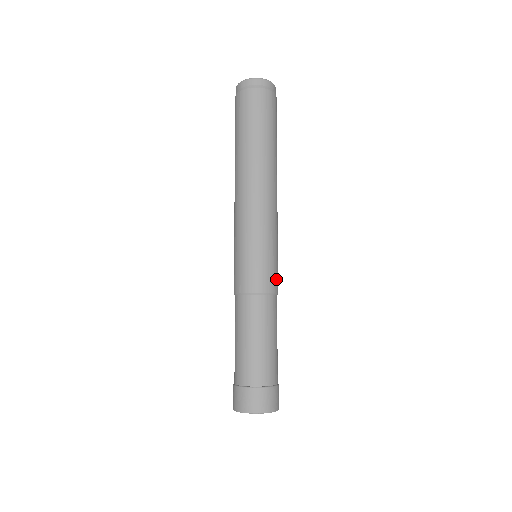
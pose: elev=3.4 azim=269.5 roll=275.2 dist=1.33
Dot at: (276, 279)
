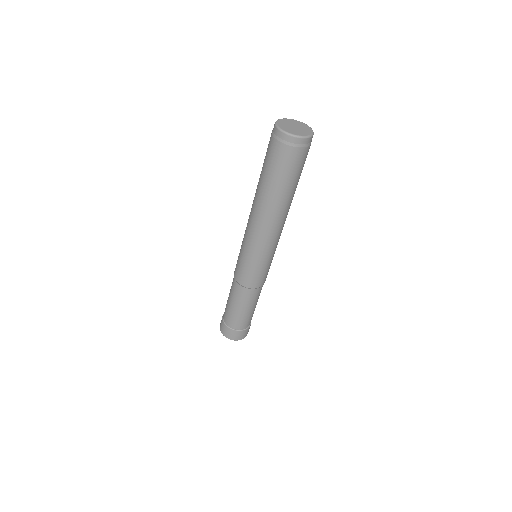
Dot at: (257, 281)
